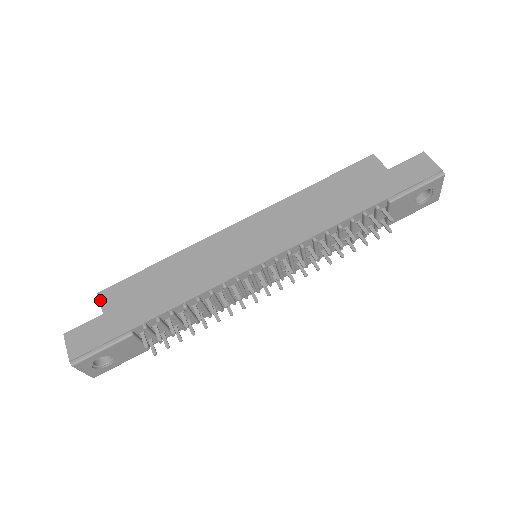
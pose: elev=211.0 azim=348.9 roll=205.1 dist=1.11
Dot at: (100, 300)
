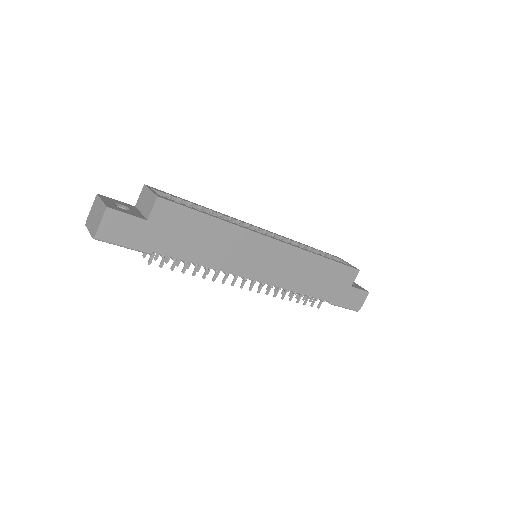
Dot at: (155, 206)
